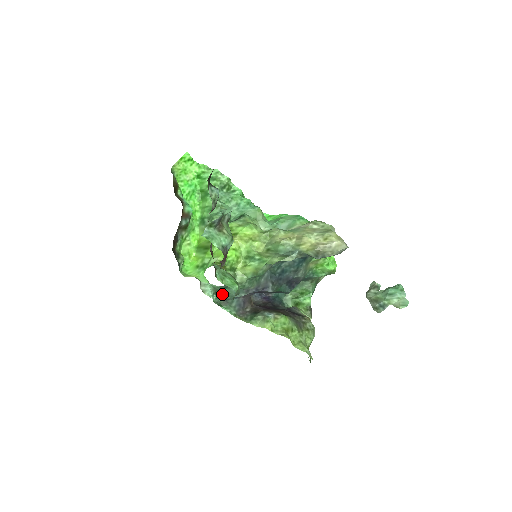
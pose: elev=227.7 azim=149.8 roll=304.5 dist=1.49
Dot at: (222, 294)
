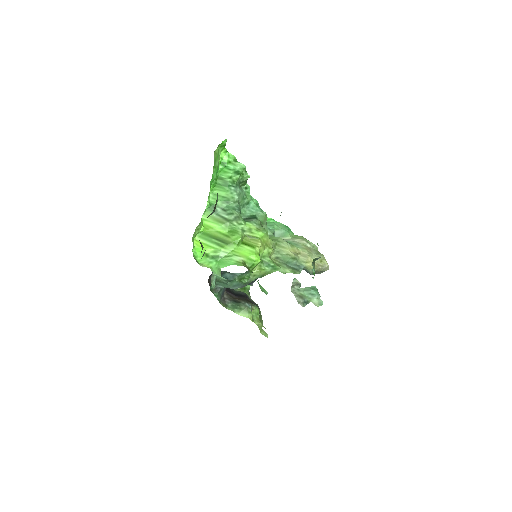
Dot at: (216, 282)
